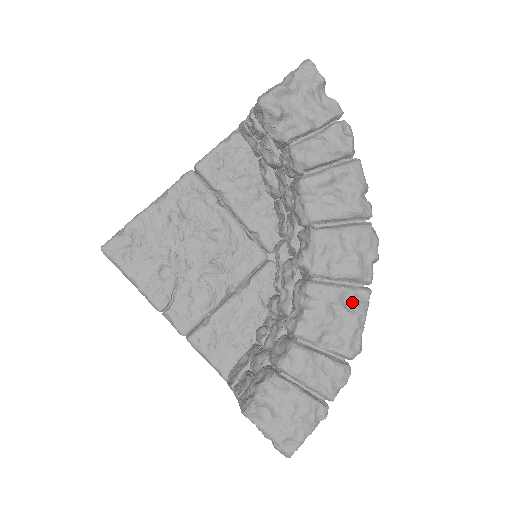
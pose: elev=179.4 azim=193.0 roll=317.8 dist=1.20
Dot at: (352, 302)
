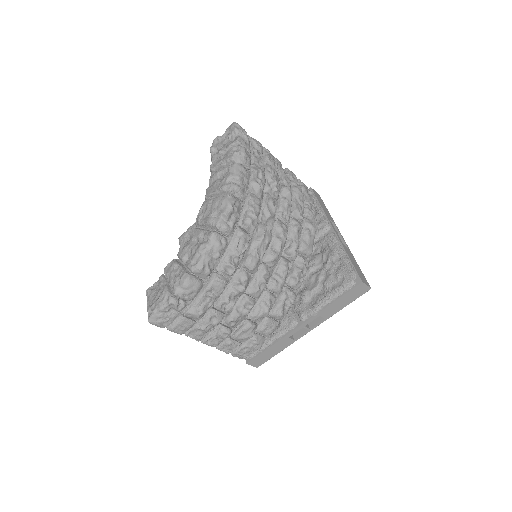
Dot at: (204, 238)
